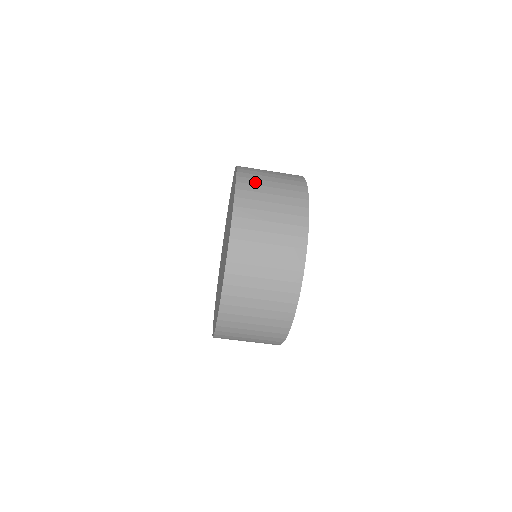
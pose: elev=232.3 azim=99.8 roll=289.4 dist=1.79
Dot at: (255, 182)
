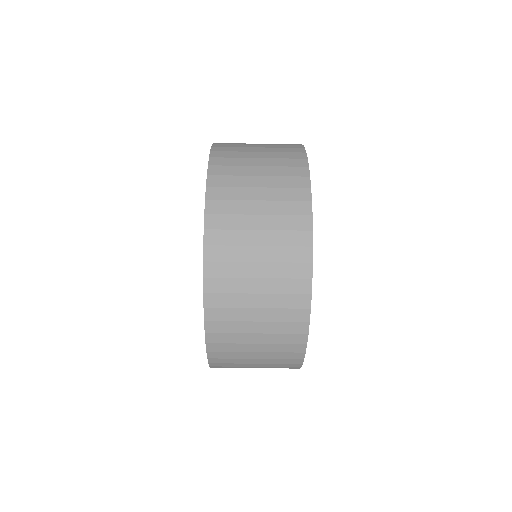
Dot at: occluded
